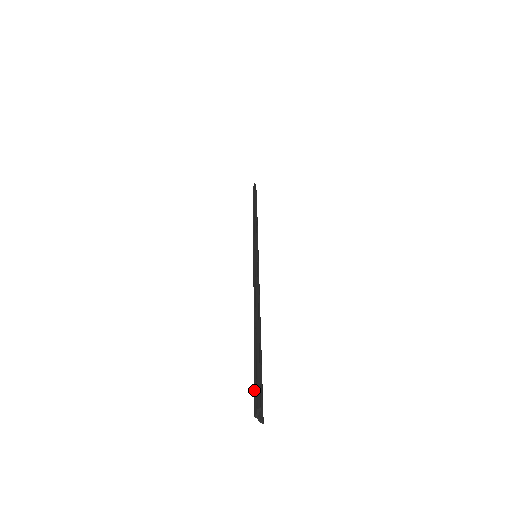
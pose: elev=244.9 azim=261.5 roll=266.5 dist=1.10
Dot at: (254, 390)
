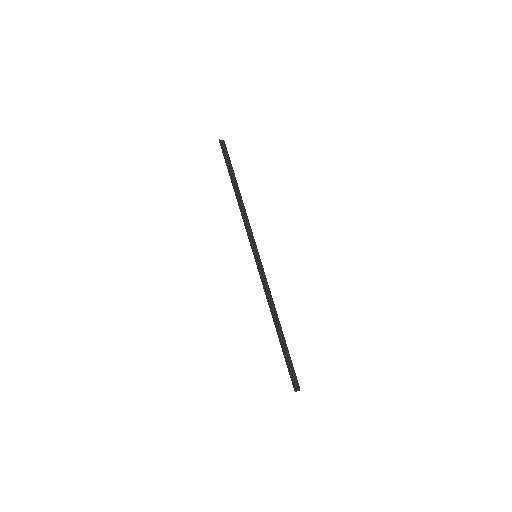
Dot at: (291, 377)
